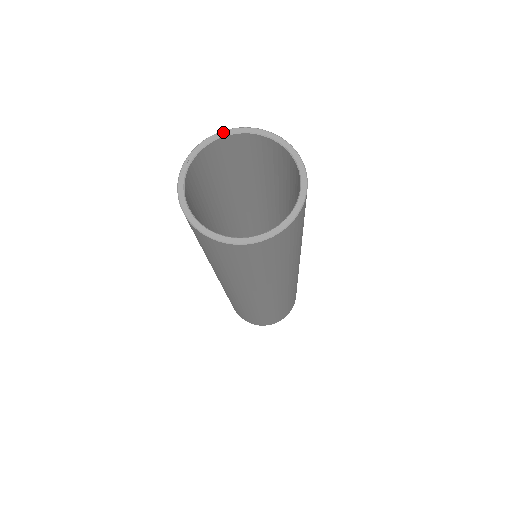
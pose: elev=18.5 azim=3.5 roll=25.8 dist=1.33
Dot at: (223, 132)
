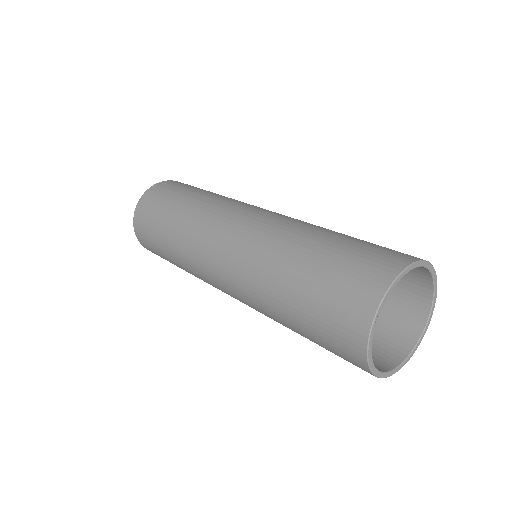
Dot at: (401, 275)
